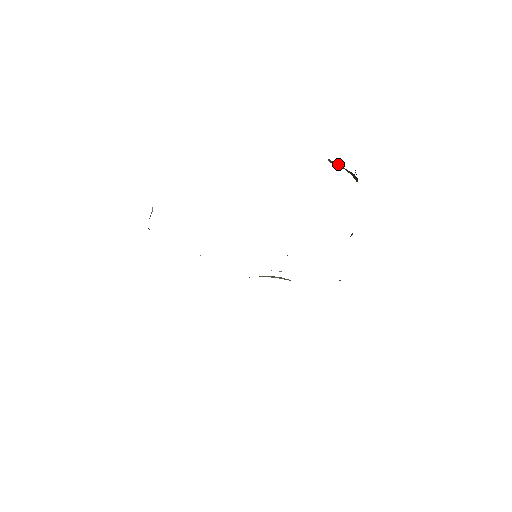
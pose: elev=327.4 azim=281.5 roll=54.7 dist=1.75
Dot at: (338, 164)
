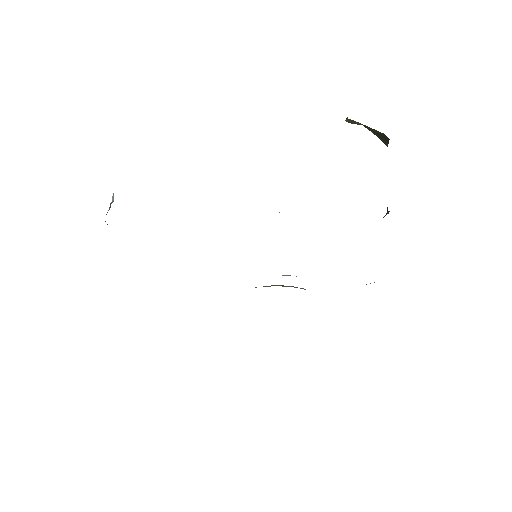
Dot at: (360, 123)
